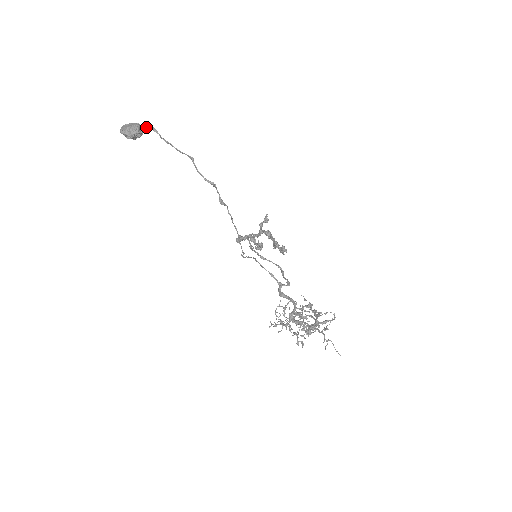
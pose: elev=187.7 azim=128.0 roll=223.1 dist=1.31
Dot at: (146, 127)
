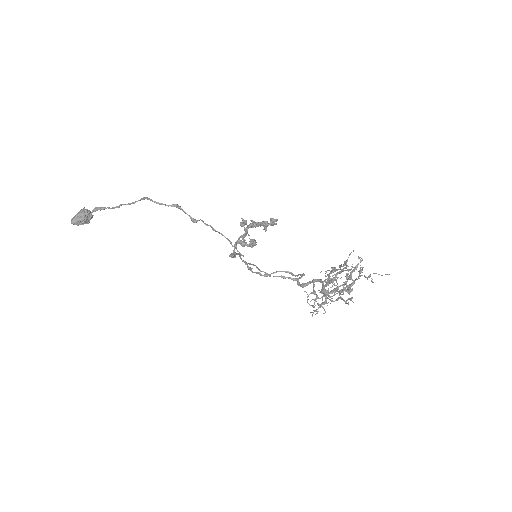
Dot at: (93, 211)
